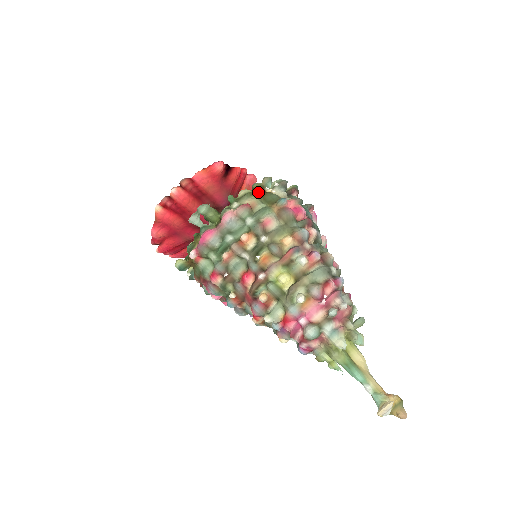
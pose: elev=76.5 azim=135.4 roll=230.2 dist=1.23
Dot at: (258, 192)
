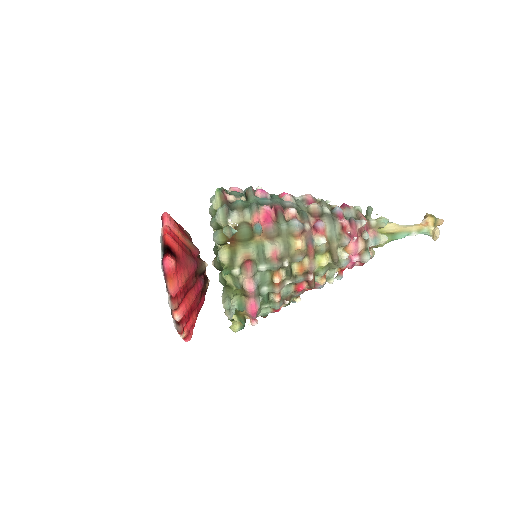
Dot at: occluded
